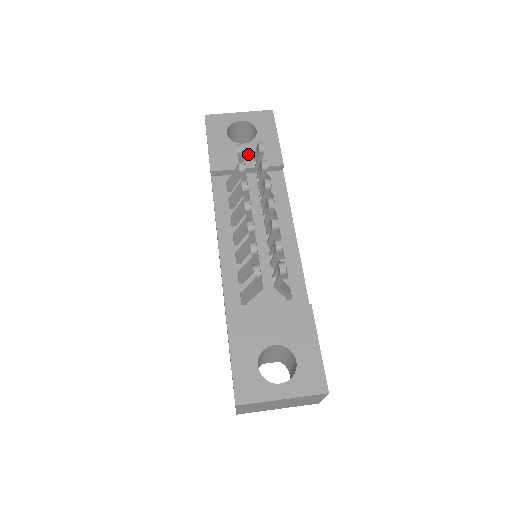
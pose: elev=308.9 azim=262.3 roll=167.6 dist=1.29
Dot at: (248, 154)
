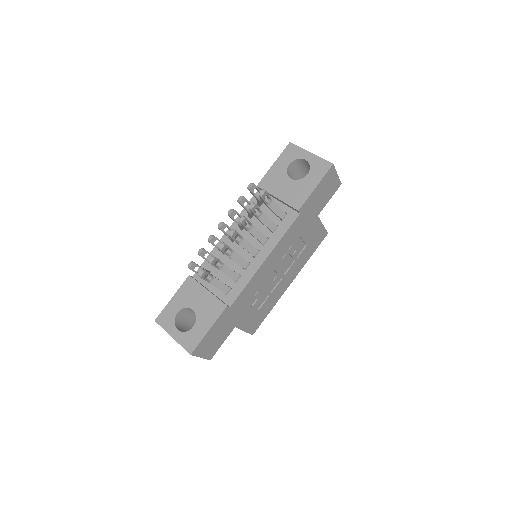
Dot at: (286, 188)
